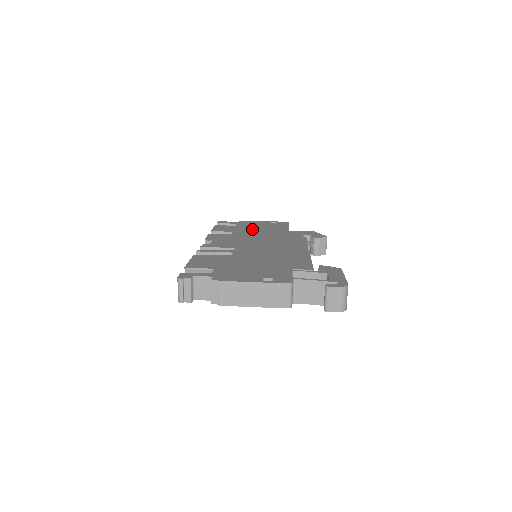
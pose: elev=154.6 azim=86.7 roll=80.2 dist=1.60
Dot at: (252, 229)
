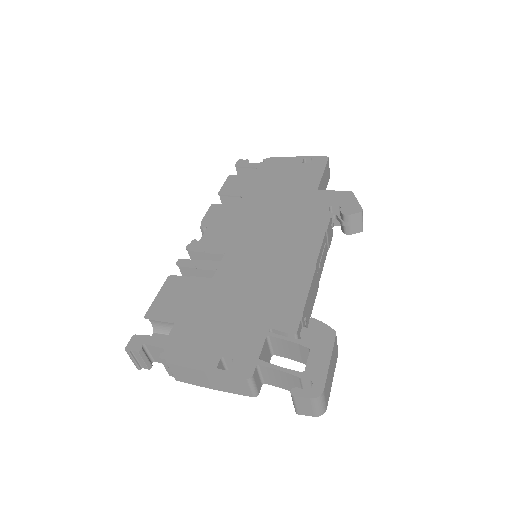
Dot at: (270, 187)
